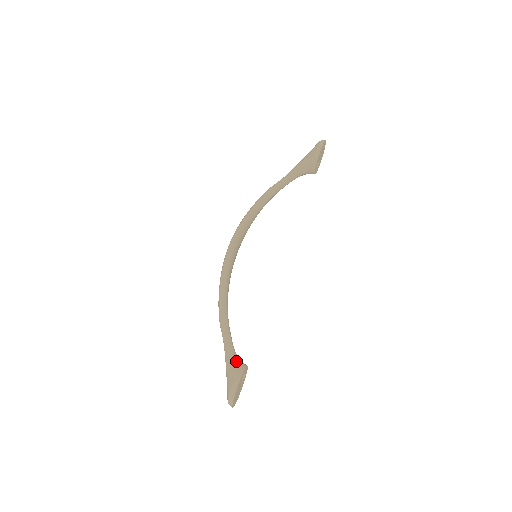
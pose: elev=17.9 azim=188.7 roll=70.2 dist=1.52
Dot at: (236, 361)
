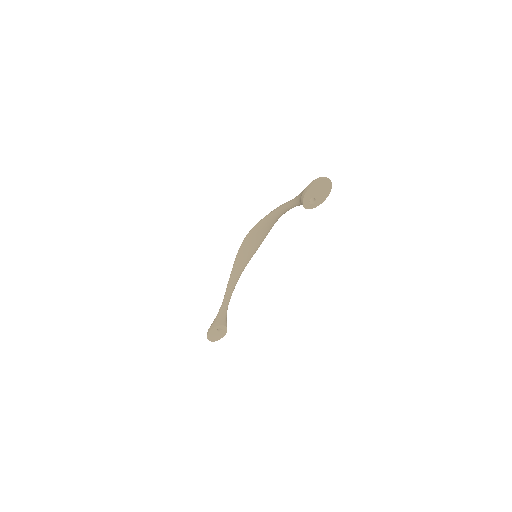
Dot at: (218, 317)
